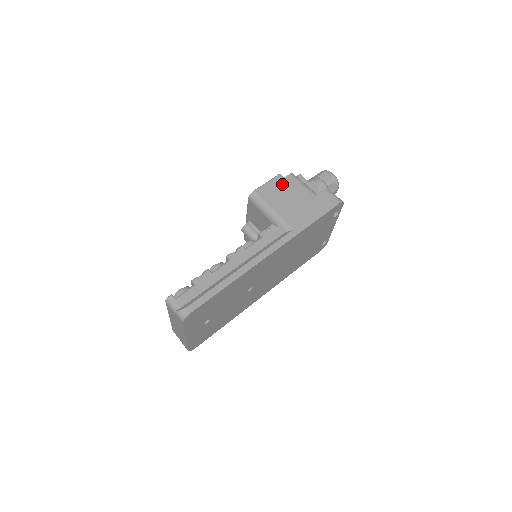
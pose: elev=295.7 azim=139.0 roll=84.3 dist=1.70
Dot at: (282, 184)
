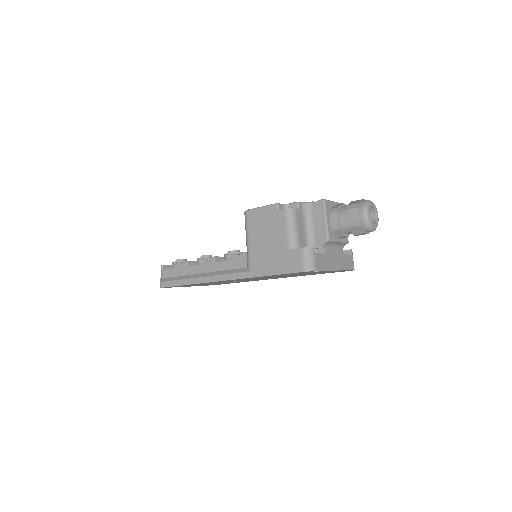
Dot at: (271, 217)
